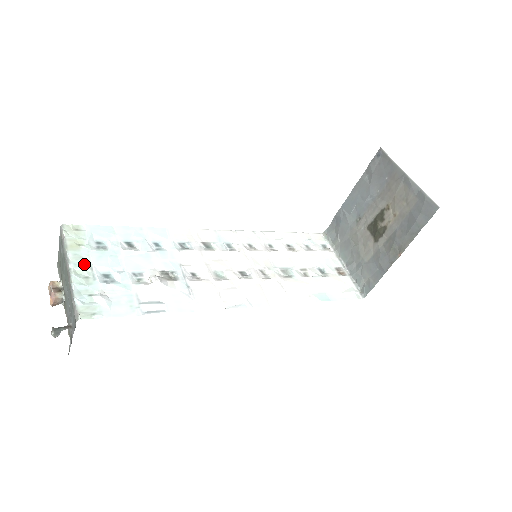
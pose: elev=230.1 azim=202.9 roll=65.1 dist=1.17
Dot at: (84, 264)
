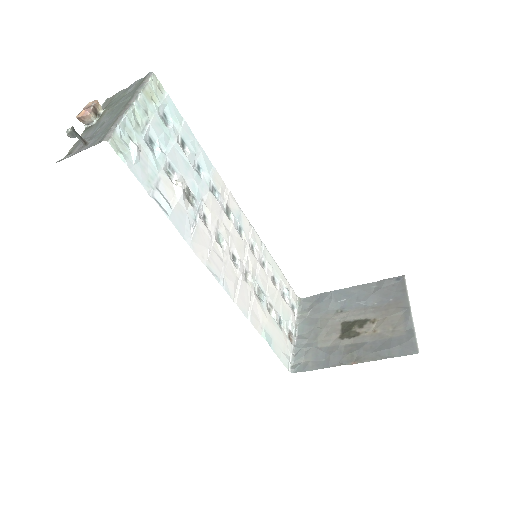
Dot at: (145, 114)
